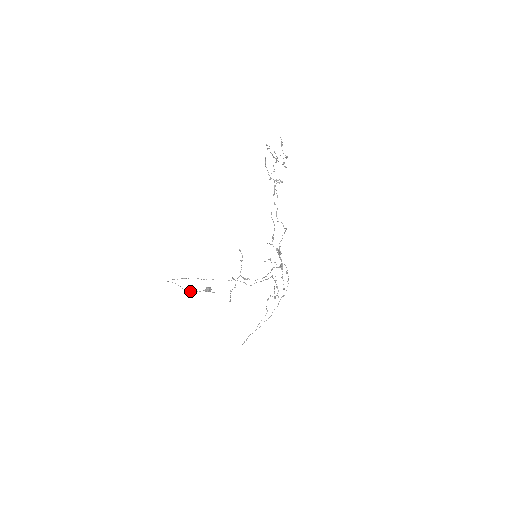
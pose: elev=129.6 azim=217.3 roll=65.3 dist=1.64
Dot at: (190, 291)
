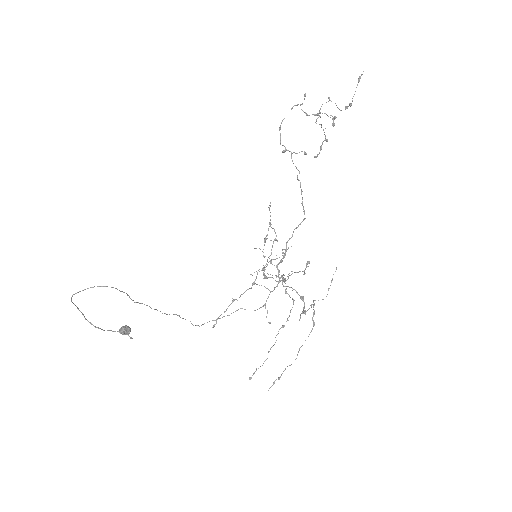
Dot at: (98, 327)
